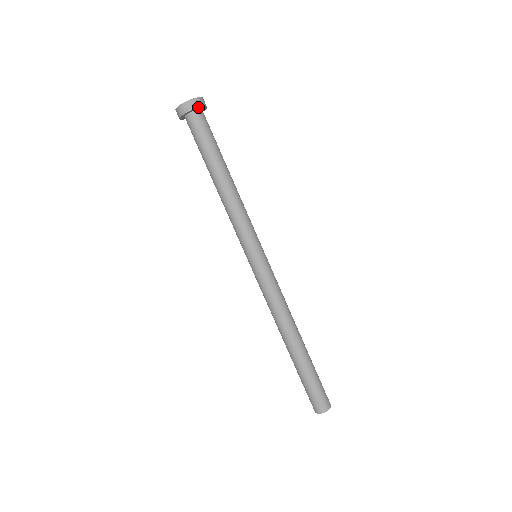
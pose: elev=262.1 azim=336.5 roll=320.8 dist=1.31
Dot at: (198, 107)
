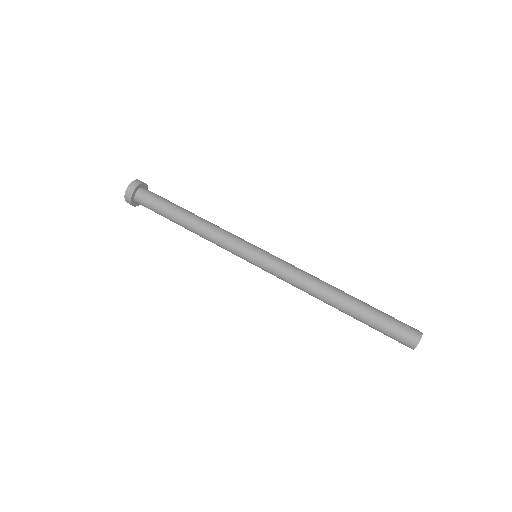
Dot at: (142, 183)
